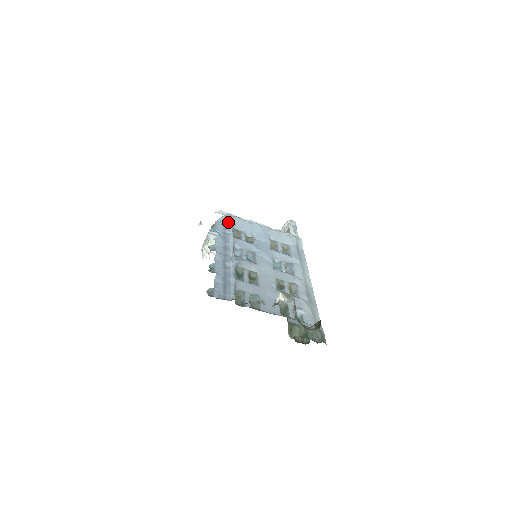
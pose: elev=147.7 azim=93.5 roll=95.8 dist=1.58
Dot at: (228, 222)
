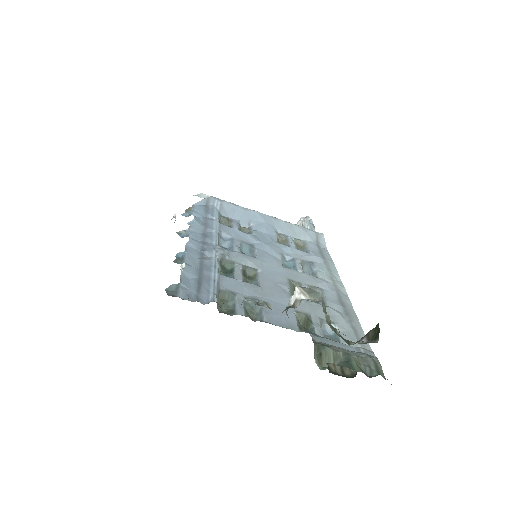
Dot at: (212, 206)
